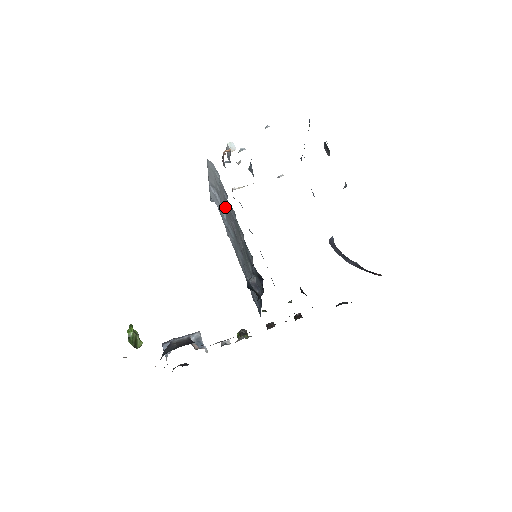
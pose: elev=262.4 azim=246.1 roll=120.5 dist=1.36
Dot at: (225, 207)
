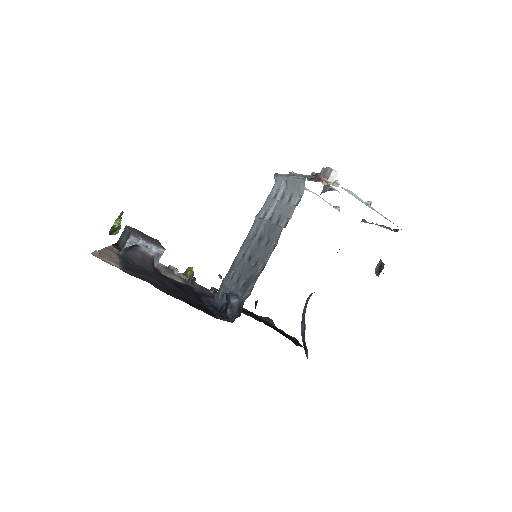
Dot at: (276, 218)
